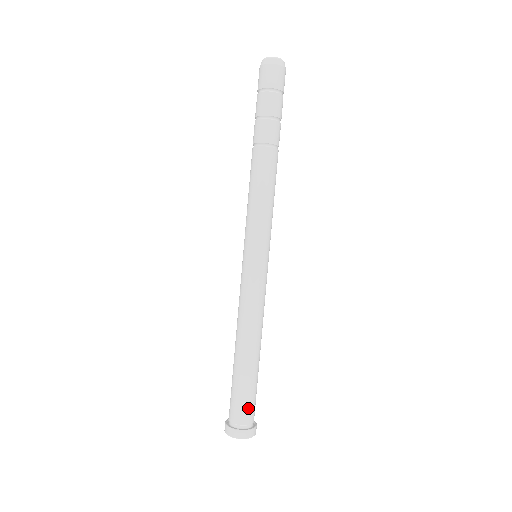
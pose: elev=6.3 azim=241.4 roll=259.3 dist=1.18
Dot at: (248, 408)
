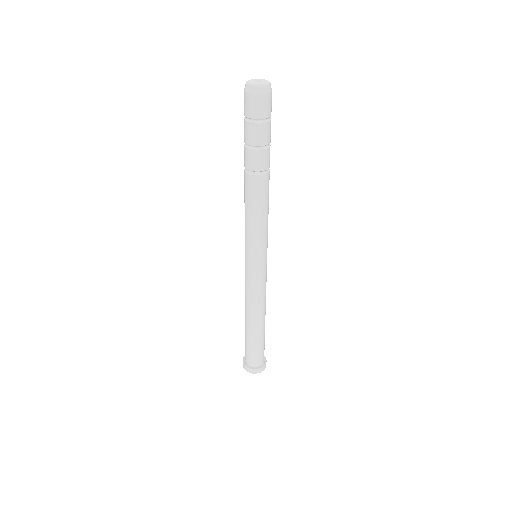
Dot at: (254, 356)
